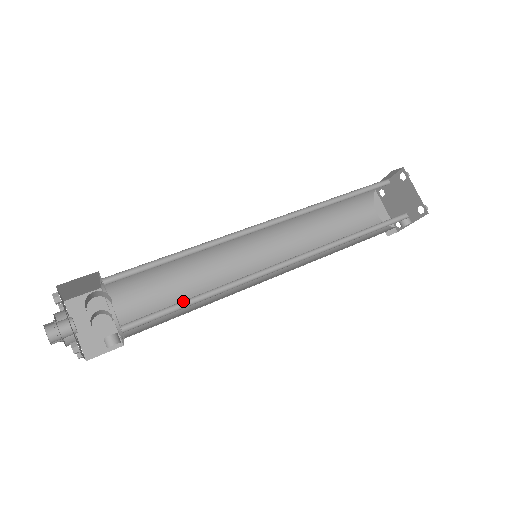
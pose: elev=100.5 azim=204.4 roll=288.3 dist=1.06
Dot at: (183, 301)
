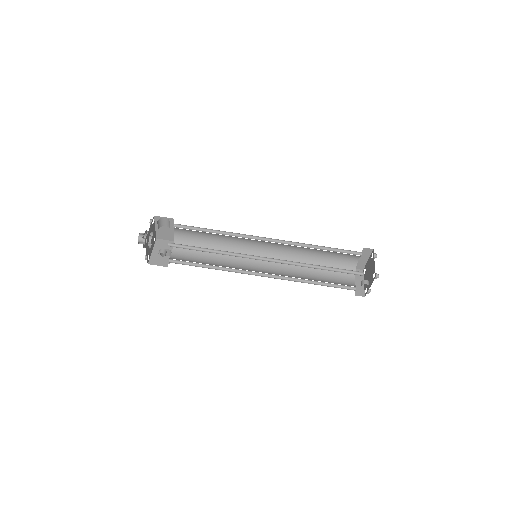
Dot at: (202, 249)
